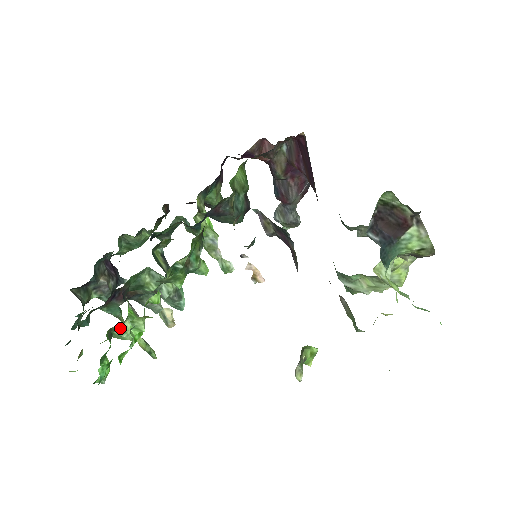
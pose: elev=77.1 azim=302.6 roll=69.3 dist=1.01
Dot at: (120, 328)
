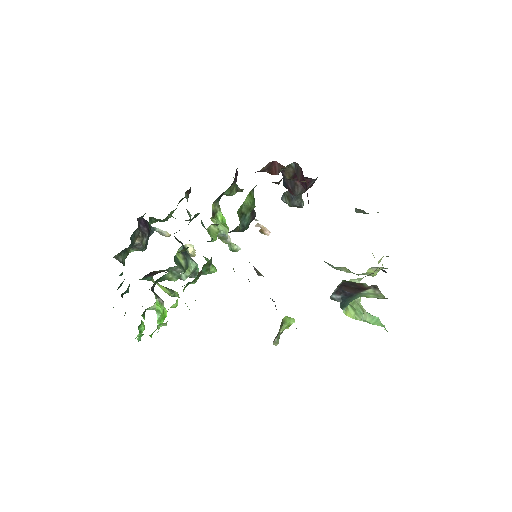
Dot at: (151, 307)
